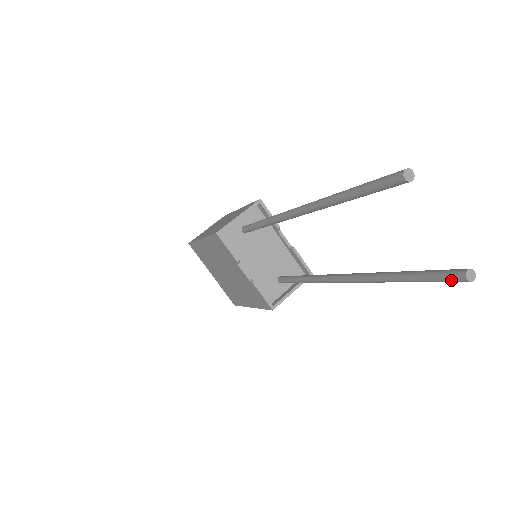
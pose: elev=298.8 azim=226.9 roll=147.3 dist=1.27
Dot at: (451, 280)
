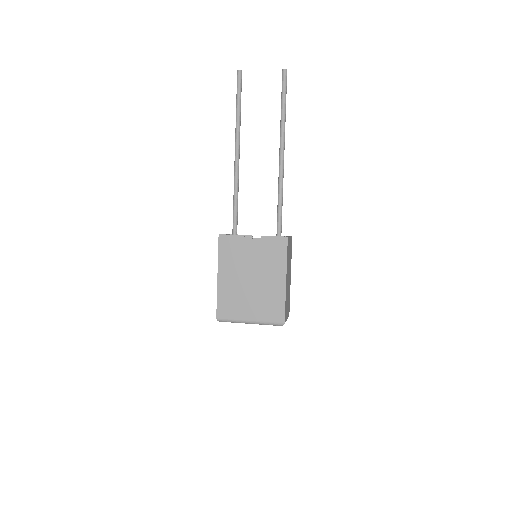
Dot at: (284, 77)
